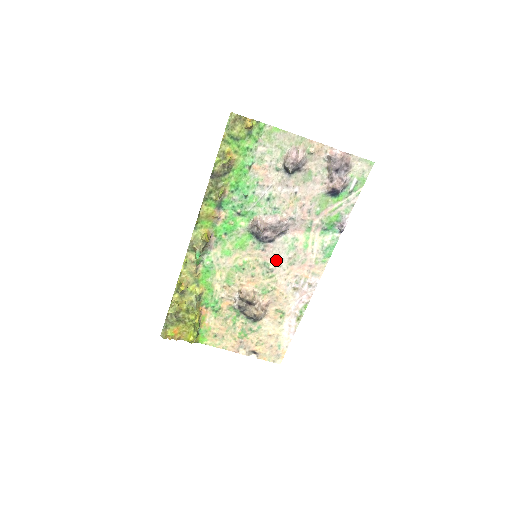
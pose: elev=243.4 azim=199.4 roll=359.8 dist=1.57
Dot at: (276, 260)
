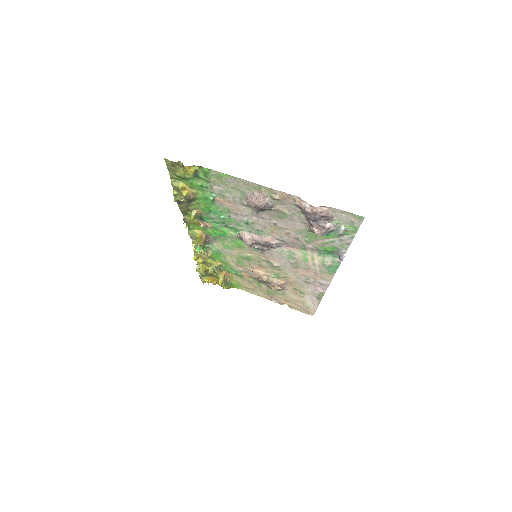
Dot at: (278, 261)
